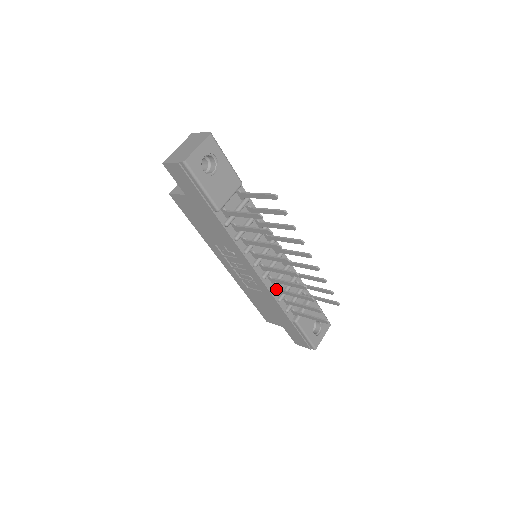
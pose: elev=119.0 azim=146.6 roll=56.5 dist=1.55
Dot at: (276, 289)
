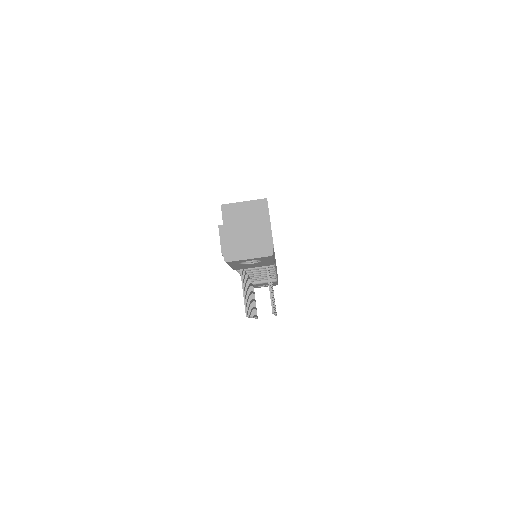
Dot at: occluded
